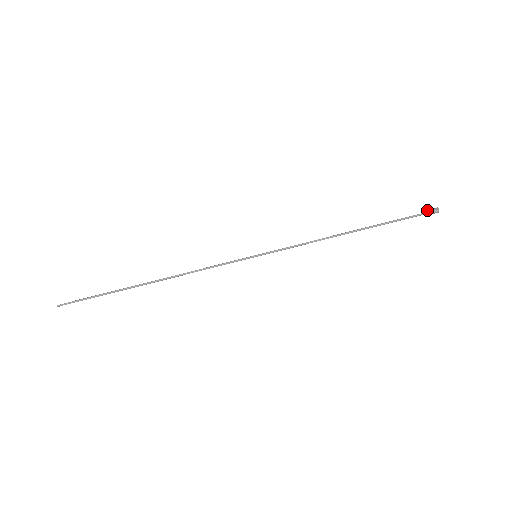
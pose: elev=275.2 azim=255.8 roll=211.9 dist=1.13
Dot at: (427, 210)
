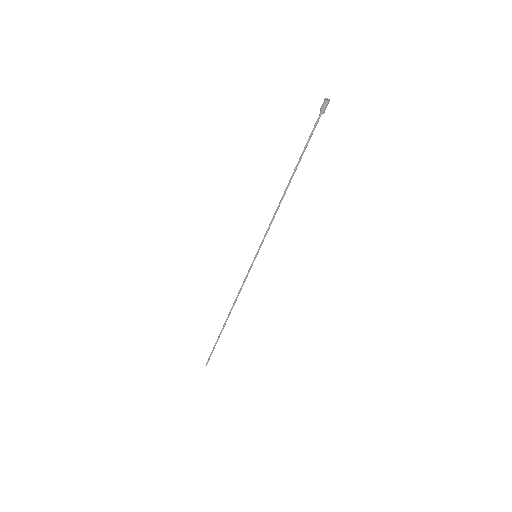
Dot at: occluded
